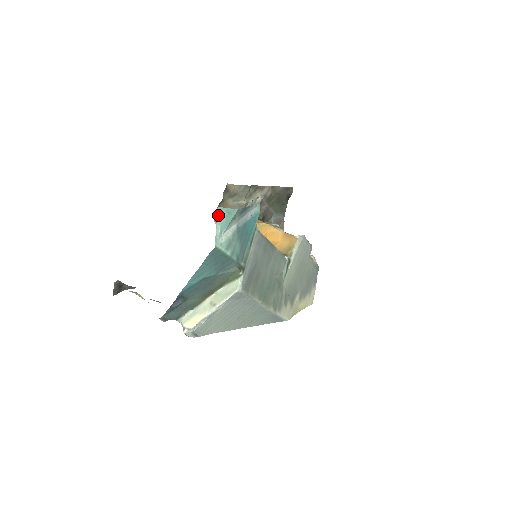
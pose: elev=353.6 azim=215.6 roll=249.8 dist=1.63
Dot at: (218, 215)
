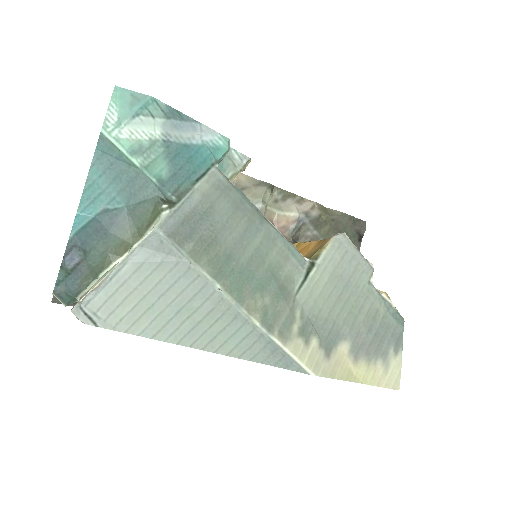
Dot at: (116, 97)
